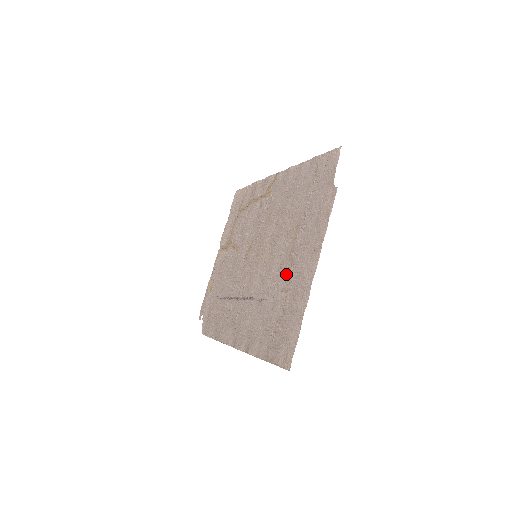
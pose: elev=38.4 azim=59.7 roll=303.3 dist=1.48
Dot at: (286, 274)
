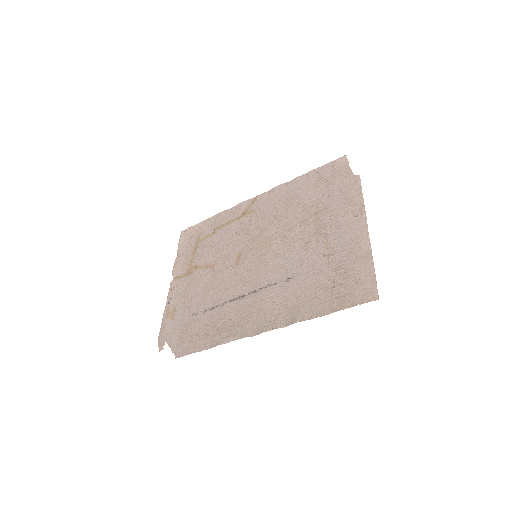
Dot at: (322, 245)
